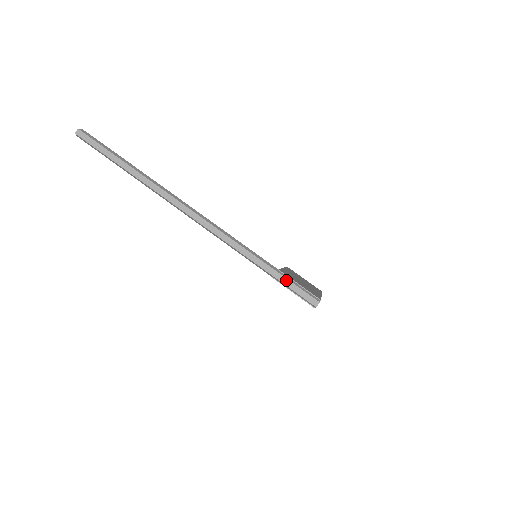
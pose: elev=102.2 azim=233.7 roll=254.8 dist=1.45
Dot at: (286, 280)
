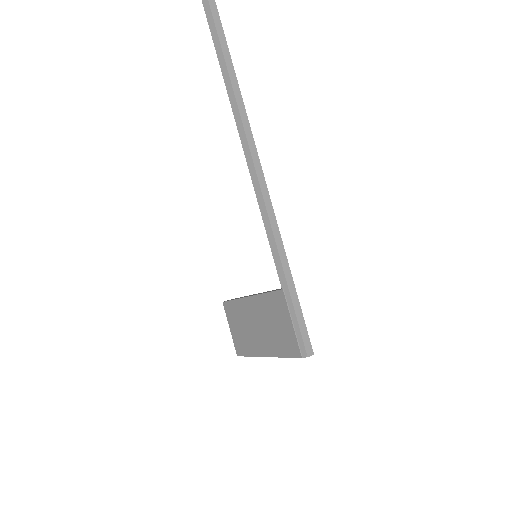
Dot at: (298, 303)
